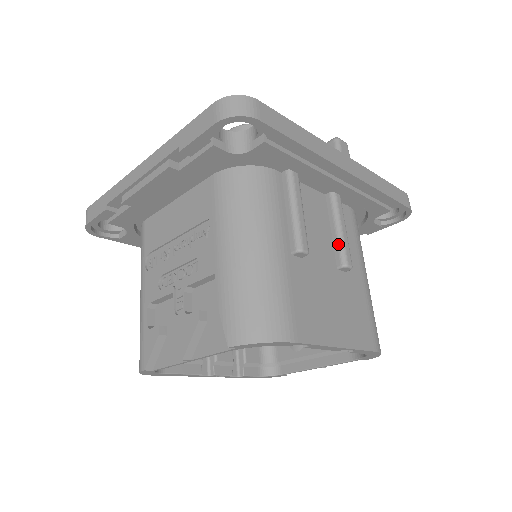
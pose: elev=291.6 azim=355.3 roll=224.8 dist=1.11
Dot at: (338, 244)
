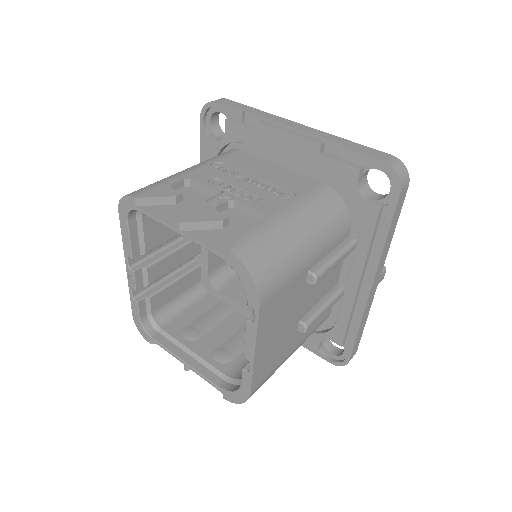
Dot at: (316, 311)
